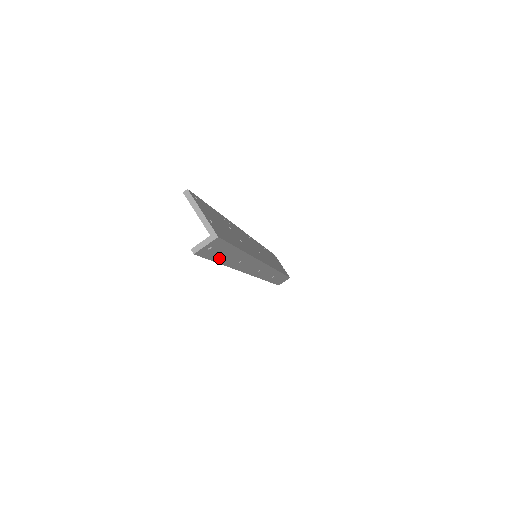
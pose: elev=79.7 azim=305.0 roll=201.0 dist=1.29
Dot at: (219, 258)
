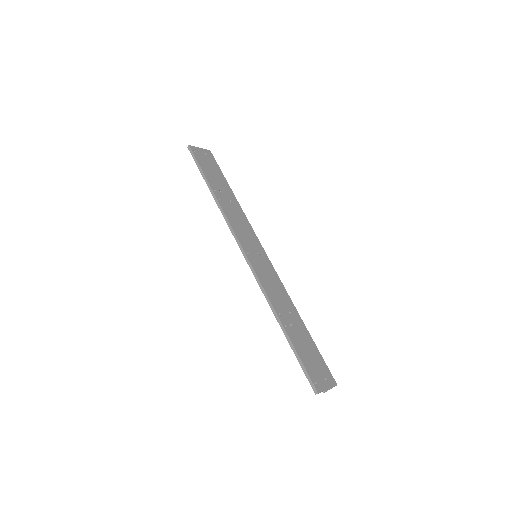
Dot at: occluded
